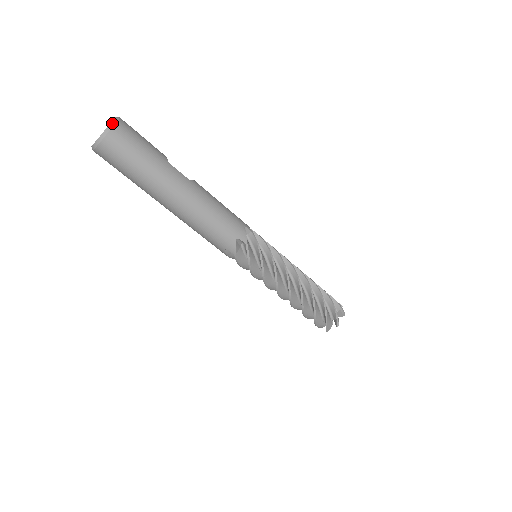
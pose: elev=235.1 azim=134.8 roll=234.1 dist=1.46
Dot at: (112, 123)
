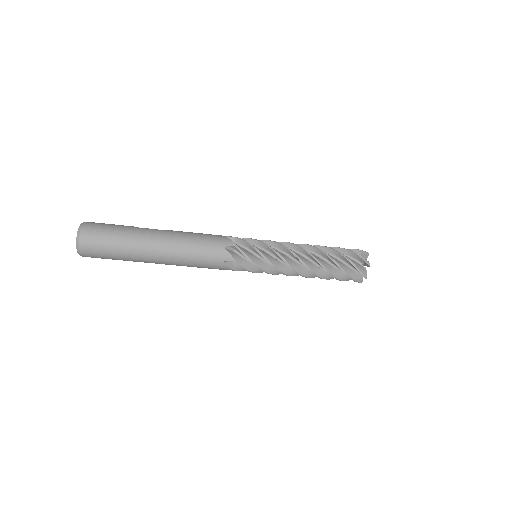
Dot at: (80, 225)
